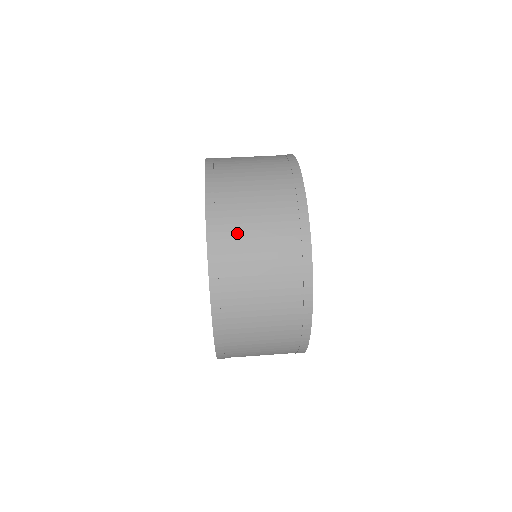
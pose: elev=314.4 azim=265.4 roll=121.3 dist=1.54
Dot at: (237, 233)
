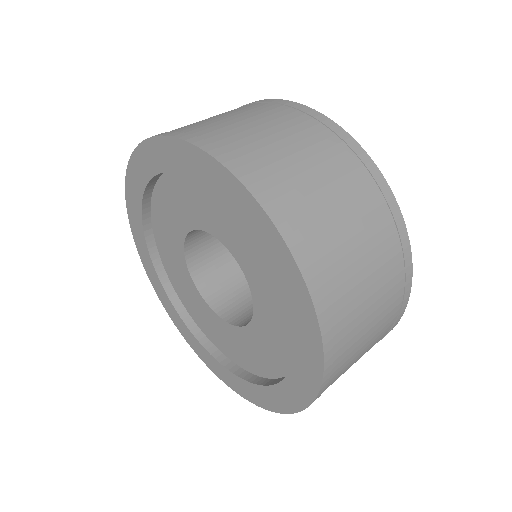
Dot at: (351, 348)
